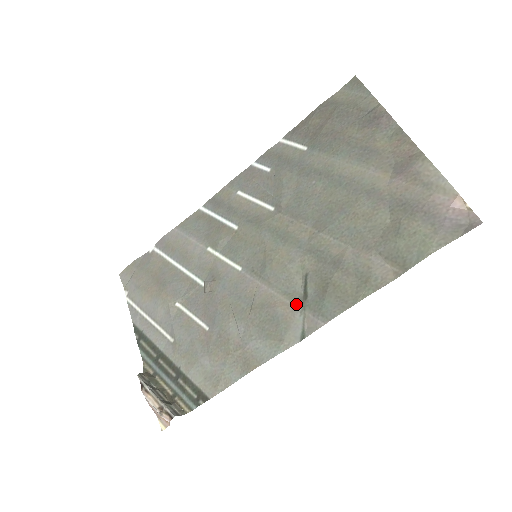
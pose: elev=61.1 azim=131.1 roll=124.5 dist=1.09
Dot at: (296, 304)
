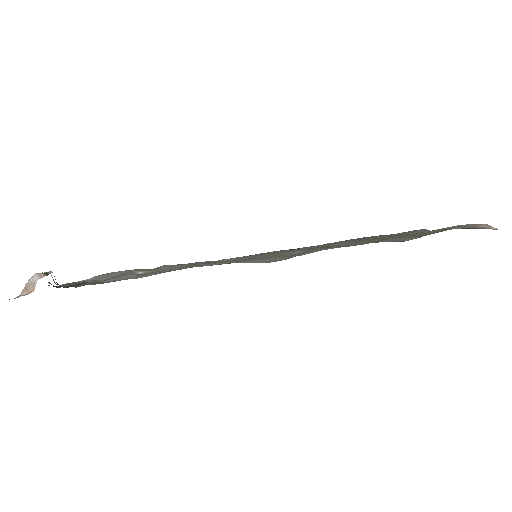
Dot at: occluded
